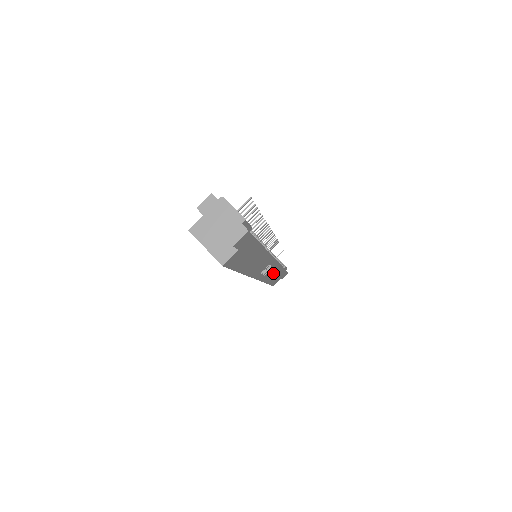
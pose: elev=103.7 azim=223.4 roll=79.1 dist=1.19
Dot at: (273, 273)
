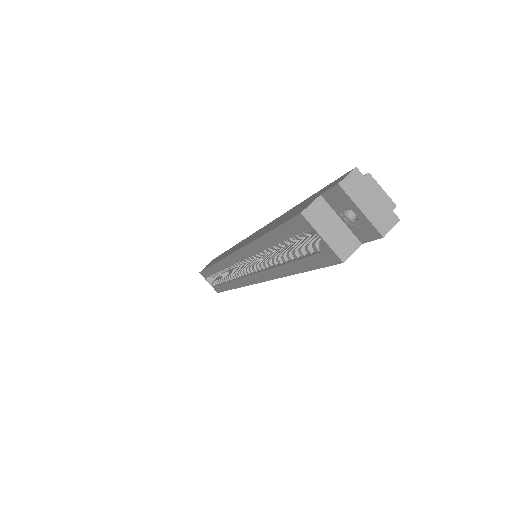
Dot at: occluded
